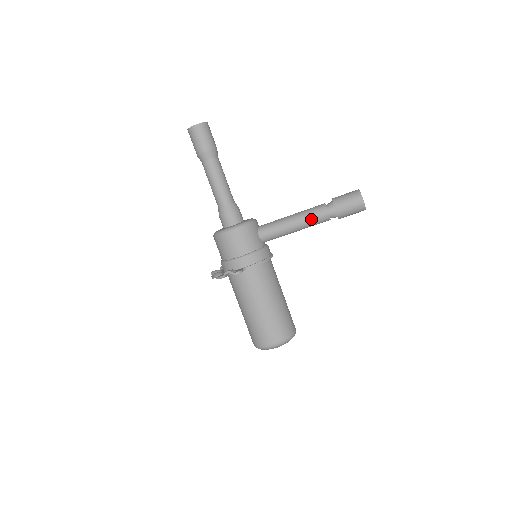
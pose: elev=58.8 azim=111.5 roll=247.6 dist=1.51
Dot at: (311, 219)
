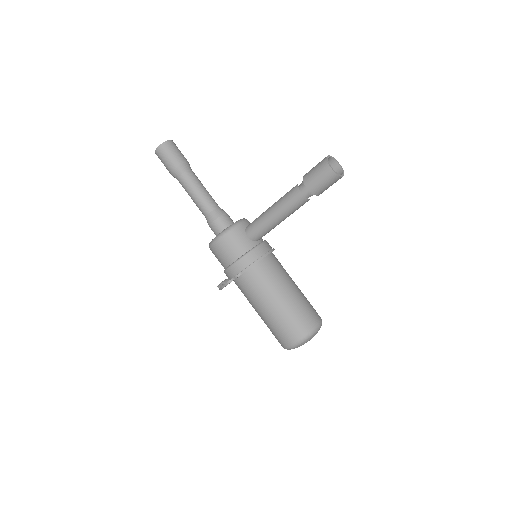
Dot at: (288, 205)
